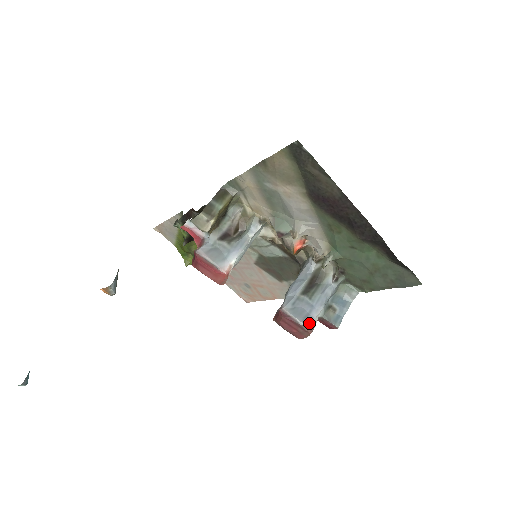
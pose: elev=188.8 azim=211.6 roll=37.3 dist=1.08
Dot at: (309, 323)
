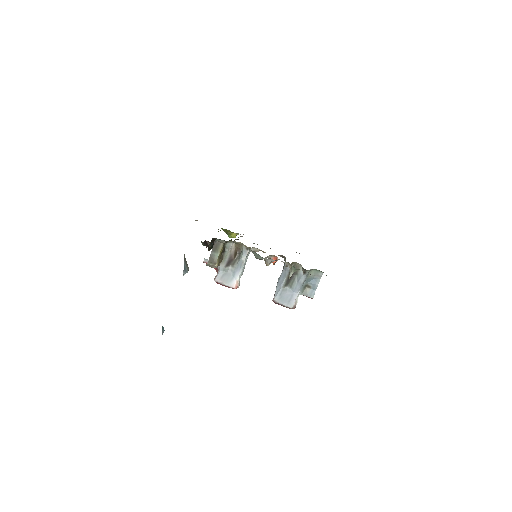
Dot at: (292, 305)
